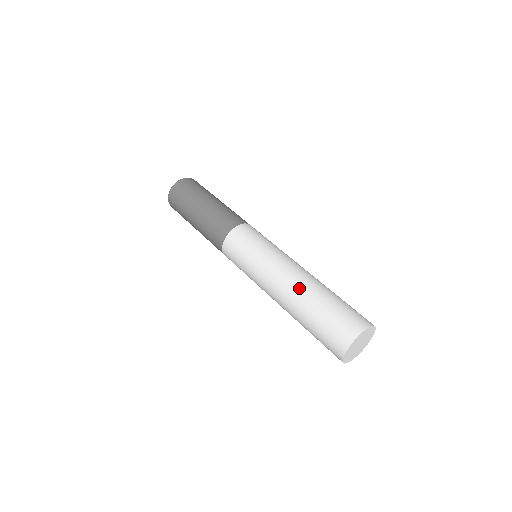
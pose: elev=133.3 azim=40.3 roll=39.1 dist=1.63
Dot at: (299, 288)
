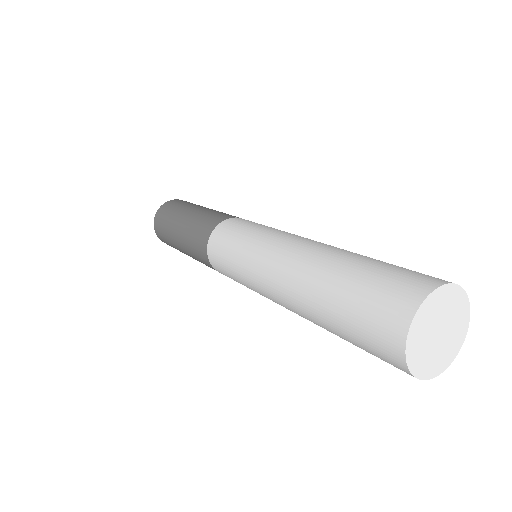
Dot at: (311, 257)
